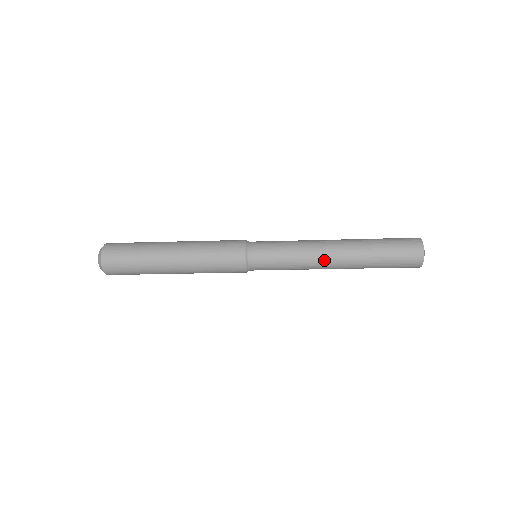
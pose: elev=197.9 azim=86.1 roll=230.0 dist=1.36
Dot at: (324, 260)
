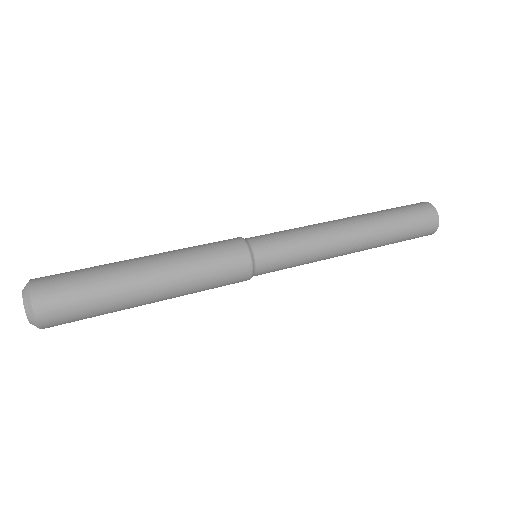
Dot at: occluded
